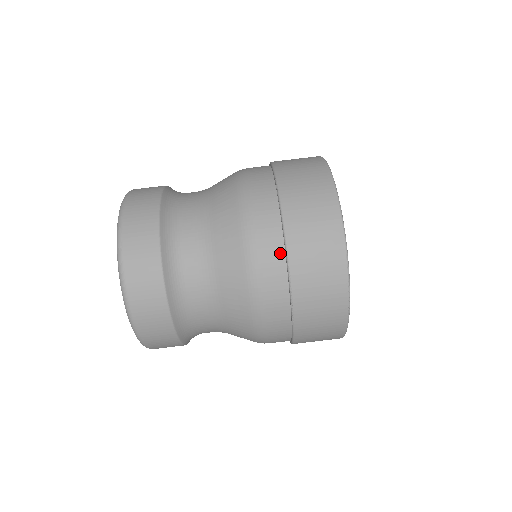
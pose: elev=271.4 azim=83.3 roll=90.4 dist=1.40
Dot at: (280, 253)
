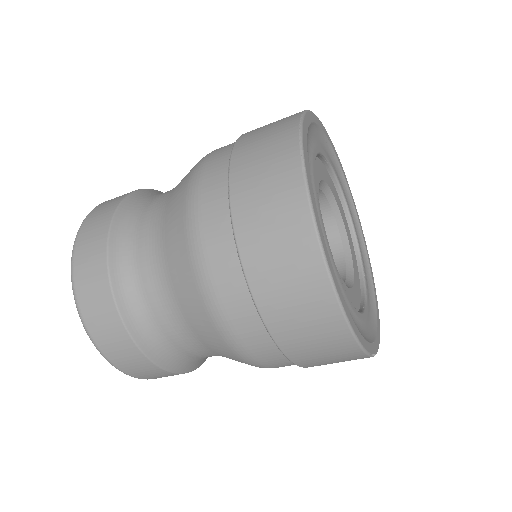
Dot at: occluded
